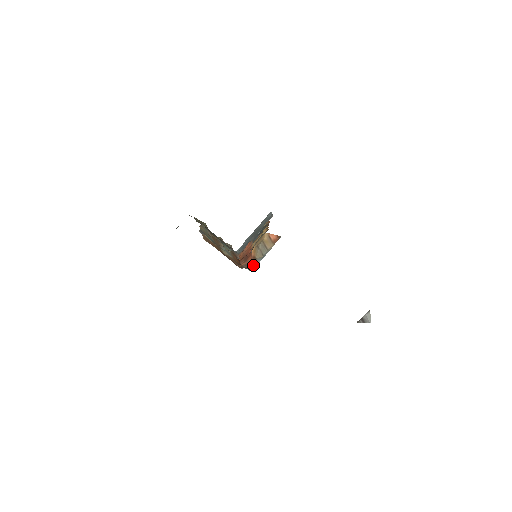
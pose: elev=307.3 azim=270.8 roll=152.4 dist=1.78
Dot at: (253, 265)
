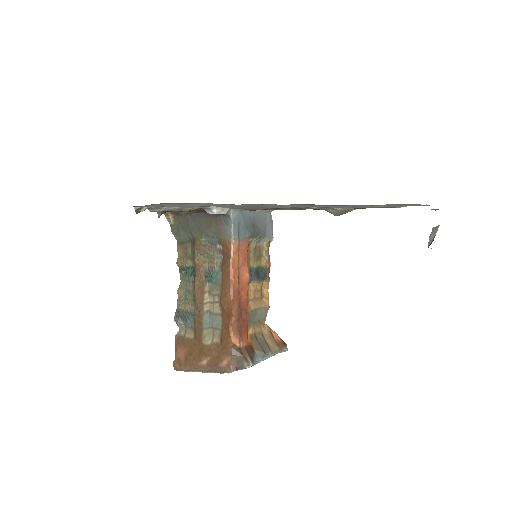
Dot at: (250, 356)
